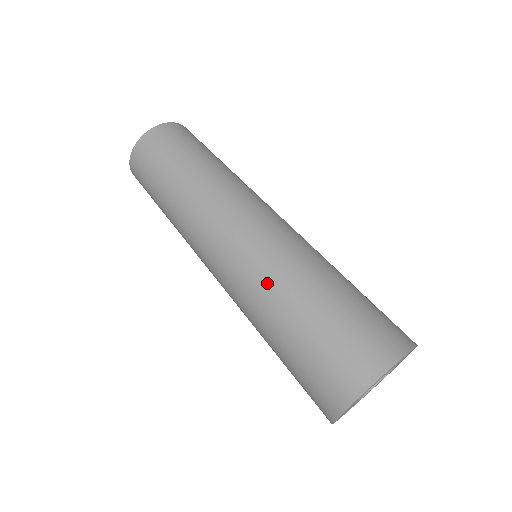
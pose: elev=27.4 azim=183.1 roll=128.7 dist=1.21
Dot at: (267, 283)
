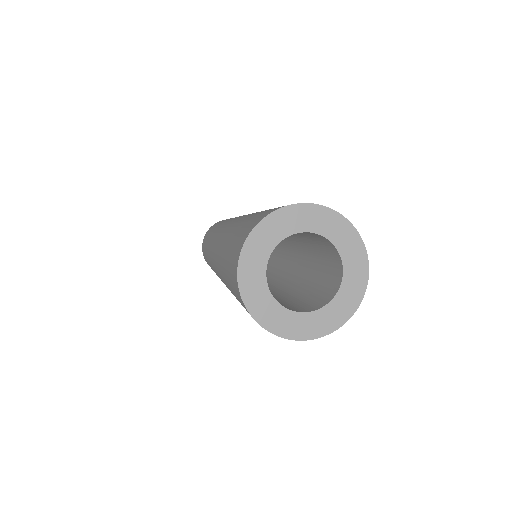
Dot at: (226, 234)
